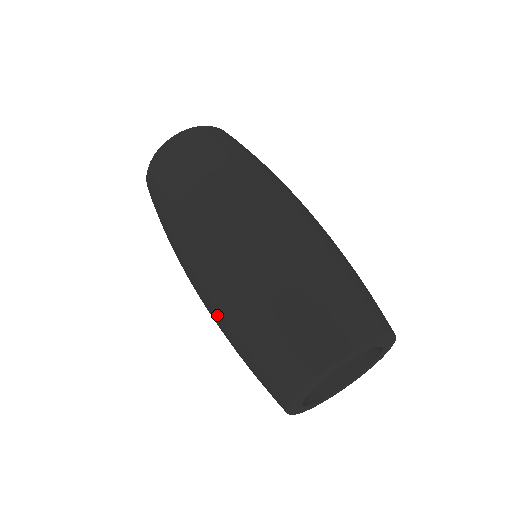
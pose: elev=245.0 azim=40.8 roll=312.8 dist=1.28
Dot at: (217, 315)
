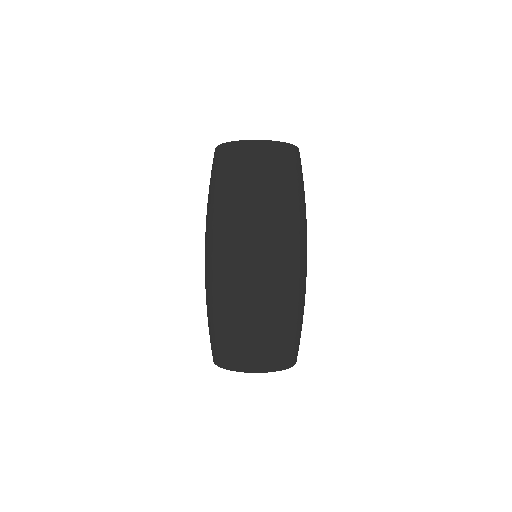
Dot at: (225, 292)
